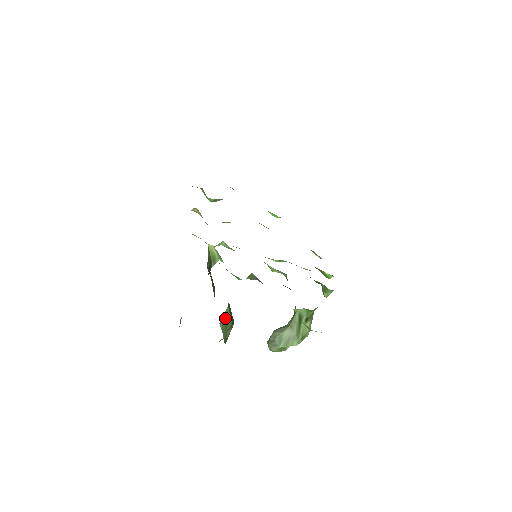
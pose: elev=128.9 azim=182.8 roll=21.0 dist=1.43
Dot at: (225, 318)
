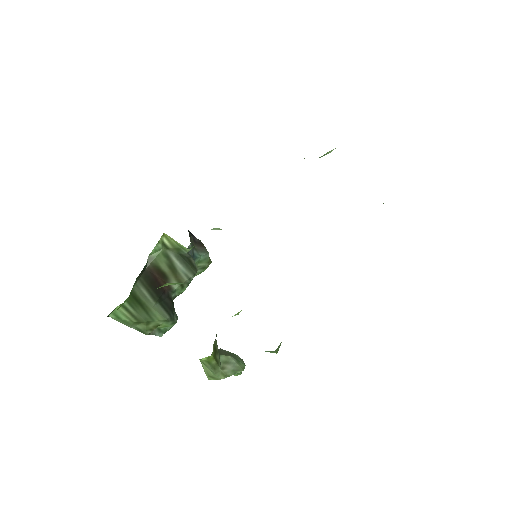
Dot at: (118, 314)
